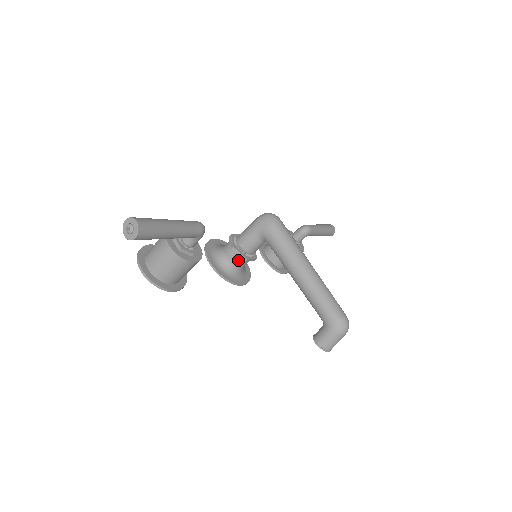
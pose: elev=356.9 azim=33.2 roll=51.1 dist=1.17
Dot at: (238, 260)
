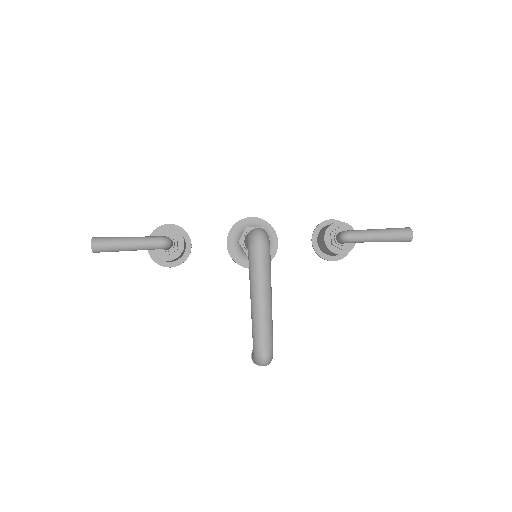
Dot at: occluded
